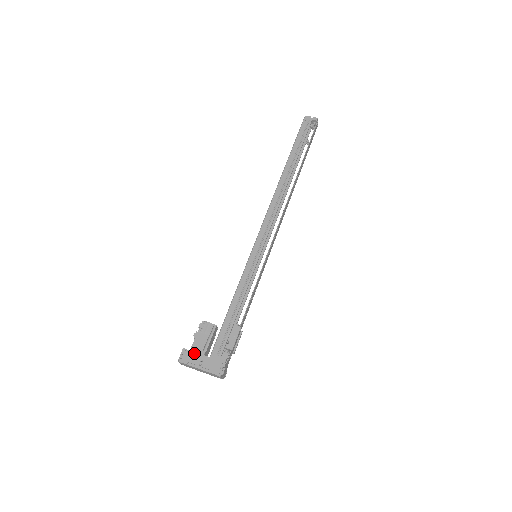
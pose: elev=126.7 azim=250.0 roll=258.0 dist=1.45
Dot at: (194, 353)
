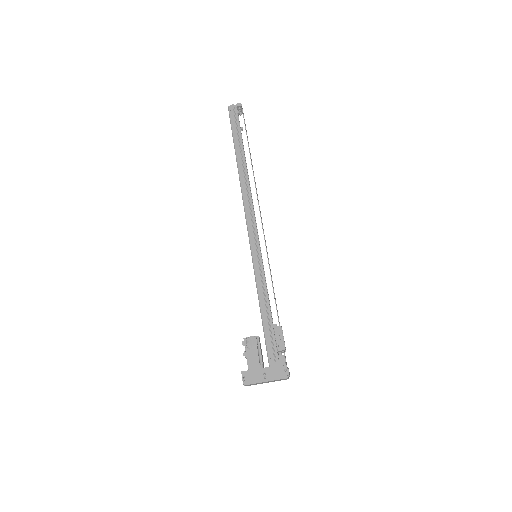
Dot at: (253, 371)
